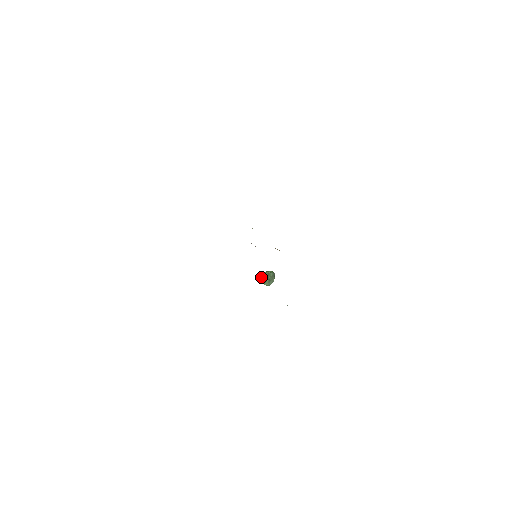
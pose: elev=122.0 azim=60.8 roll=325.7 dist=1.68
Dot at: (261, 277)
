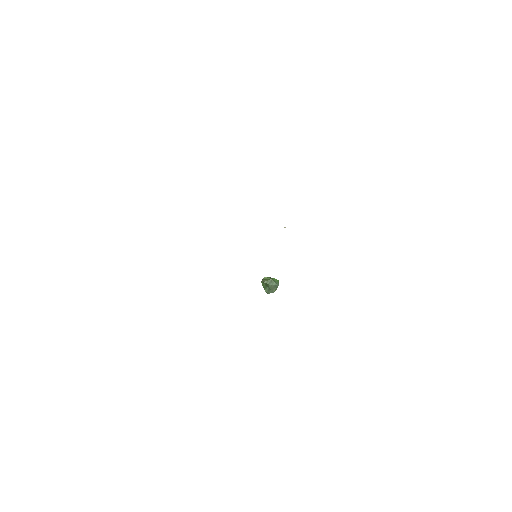
Dot at: (262, 280)
